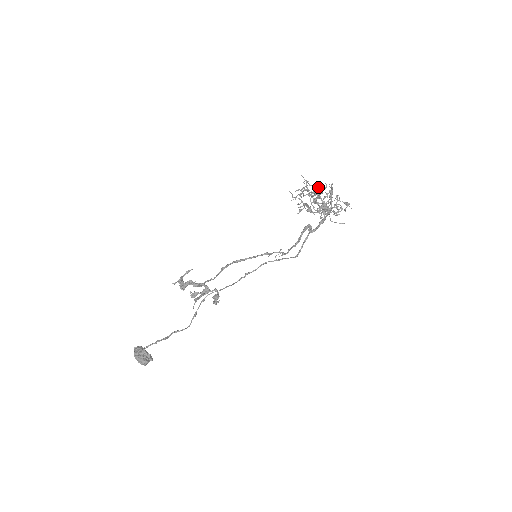
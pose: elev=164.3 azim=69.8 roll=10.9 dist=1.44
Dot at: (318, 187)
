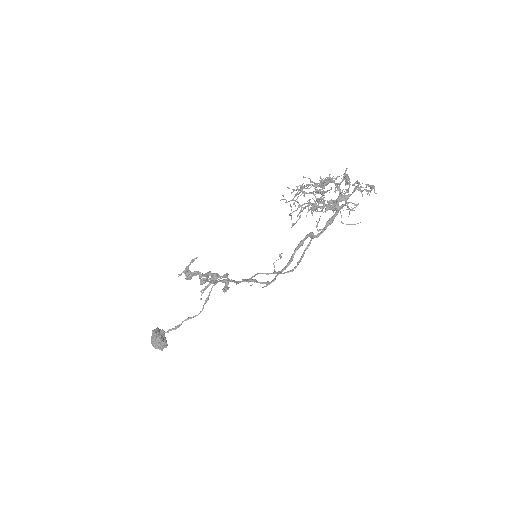
Dot at: (317, 191)
